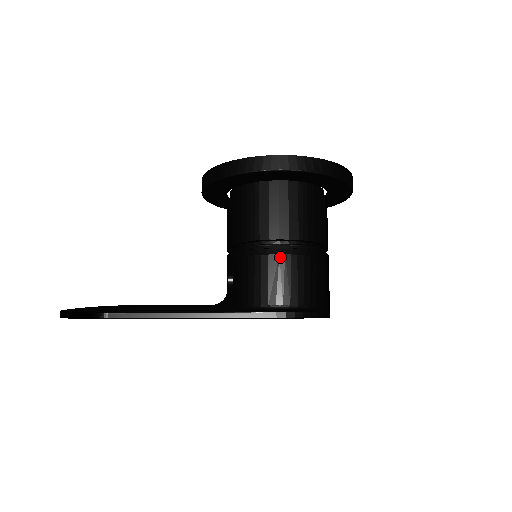
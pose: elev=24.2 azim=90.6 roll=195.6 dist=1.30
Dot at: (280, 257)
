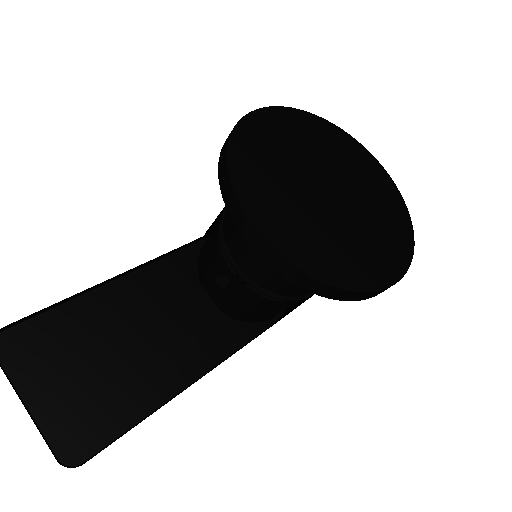
Dot at: occluded
